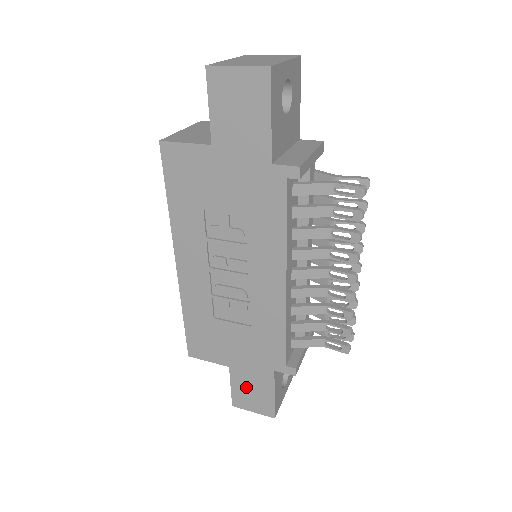
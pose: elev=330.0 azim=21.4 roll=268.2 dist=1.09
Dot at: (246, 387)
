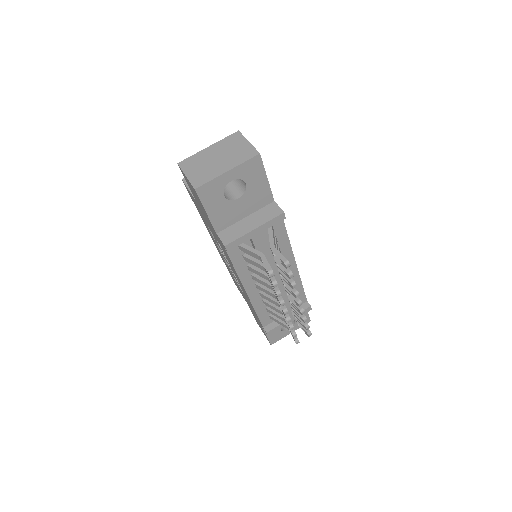
Dot at: occluded
